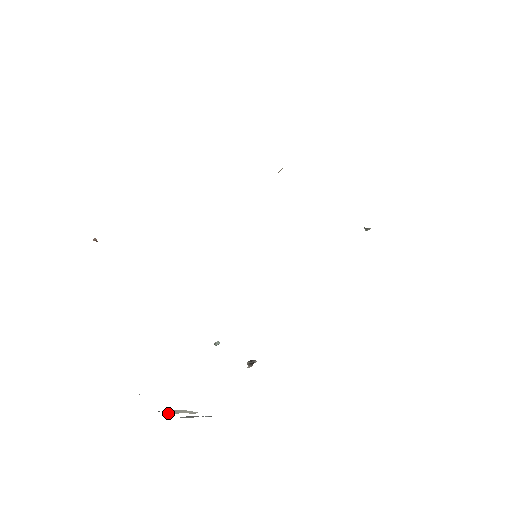
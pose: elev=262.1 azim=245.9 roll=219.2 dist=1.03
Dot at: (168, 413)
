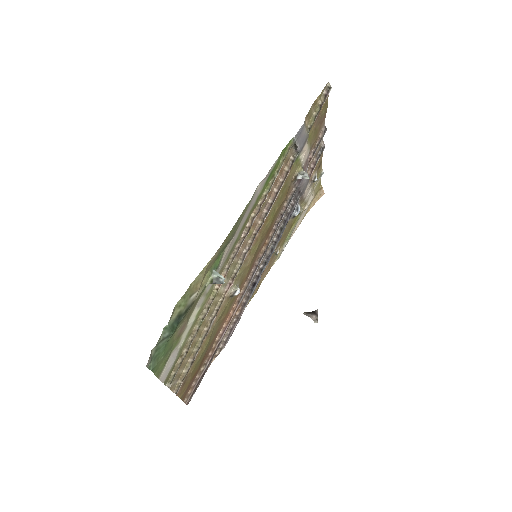
Dot at: occluded
